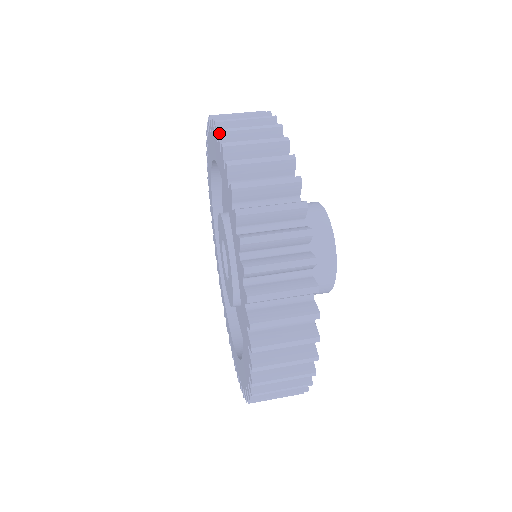
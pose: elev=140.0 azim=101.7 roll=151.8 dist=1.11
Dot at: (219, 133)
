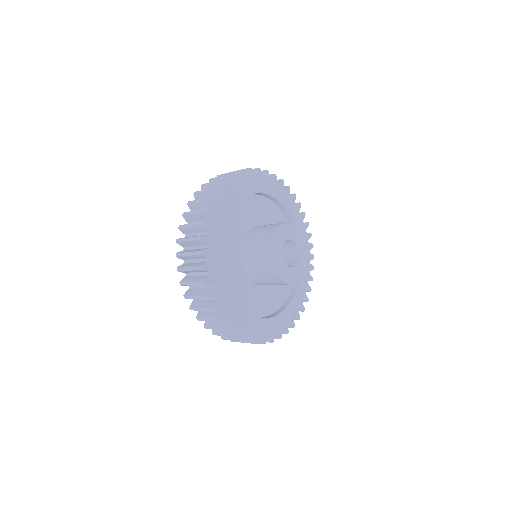
Dot at: (201, 186)
